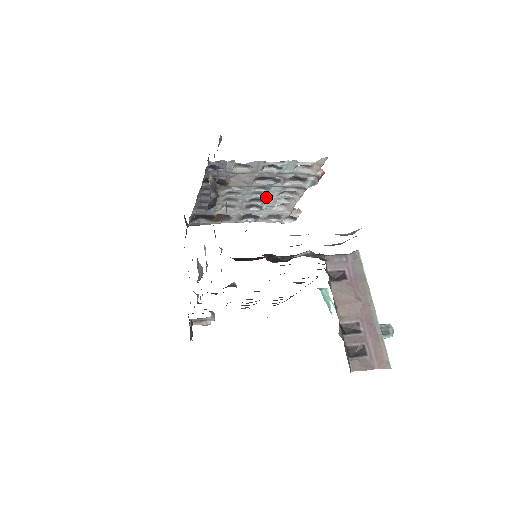
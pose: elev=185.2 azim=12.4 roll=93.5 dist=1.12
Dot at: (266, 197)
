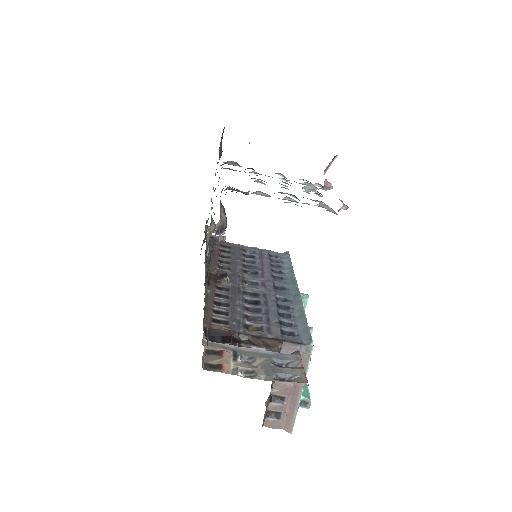
Dot at: occluded
